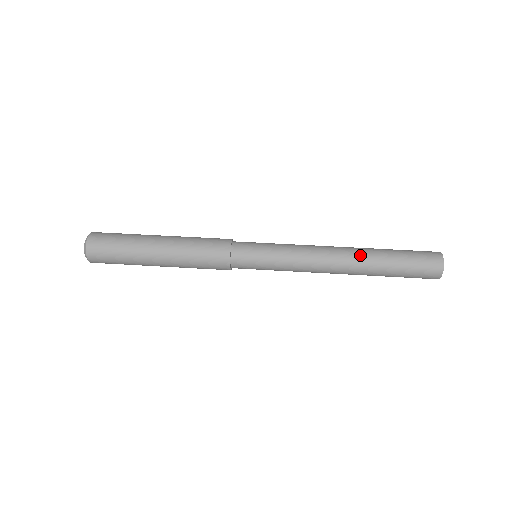
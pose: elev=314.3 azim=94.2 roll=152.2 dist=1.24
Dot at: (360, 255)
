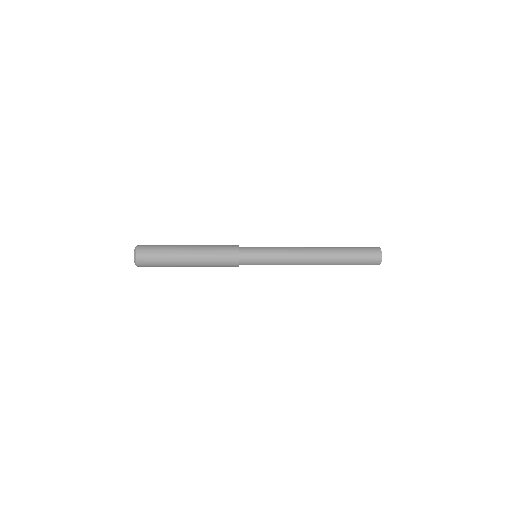
Dot at: (325, 247)
